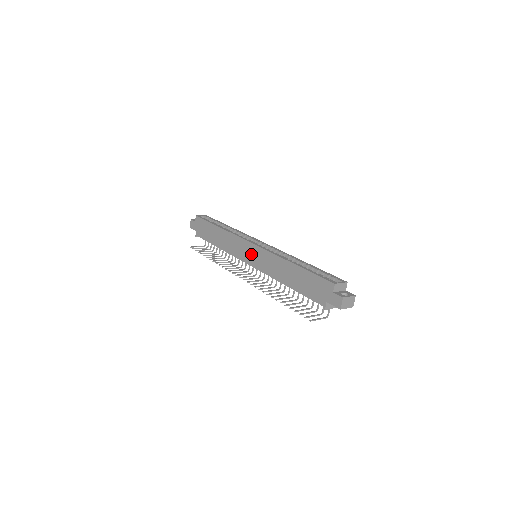
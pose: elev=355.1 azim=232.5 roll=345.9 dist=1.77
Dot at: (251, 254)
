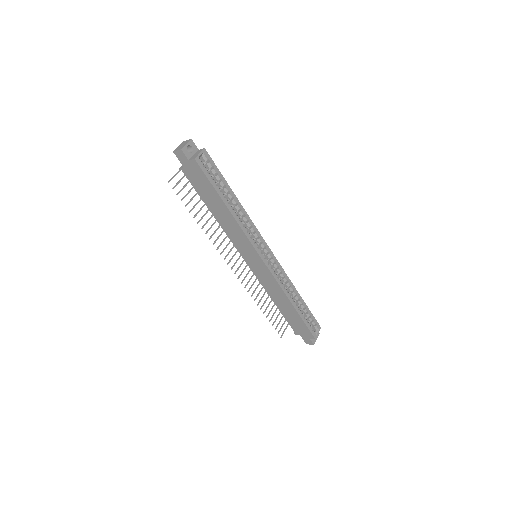
Dot at: (255, 263)
